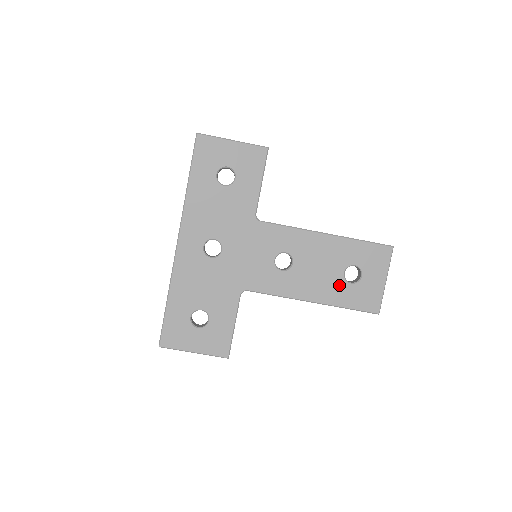
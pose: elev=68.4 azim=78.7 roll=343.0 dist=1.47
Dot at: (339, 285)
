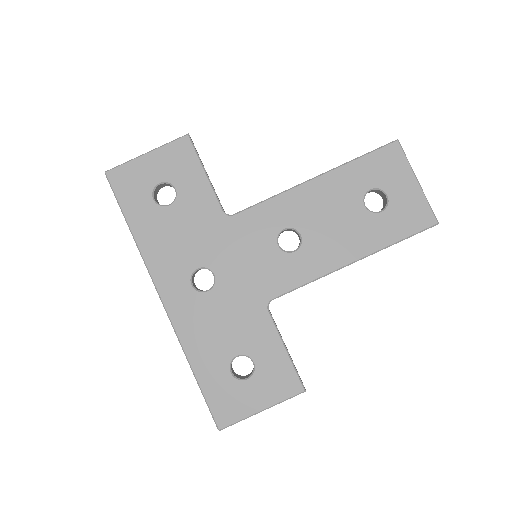
Dot at: (369, 223)
